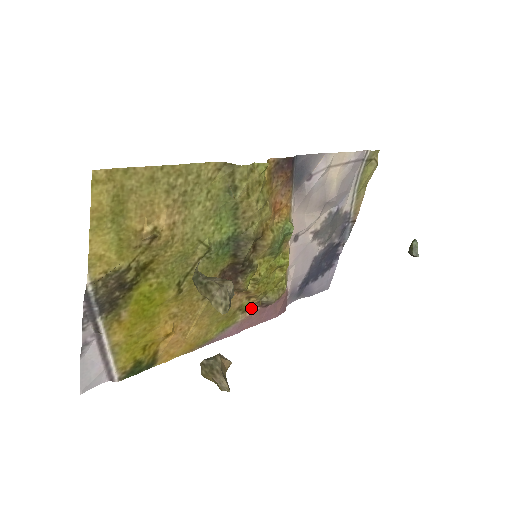
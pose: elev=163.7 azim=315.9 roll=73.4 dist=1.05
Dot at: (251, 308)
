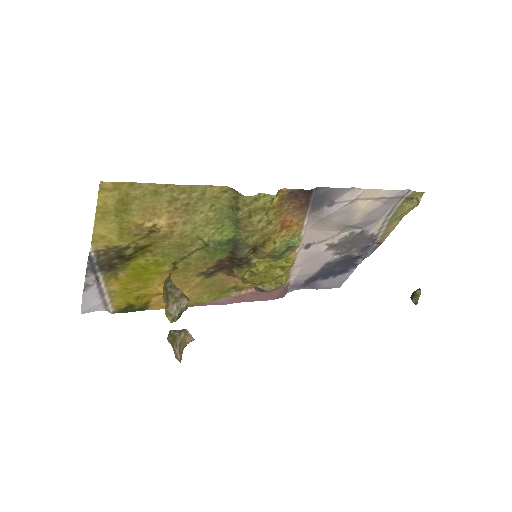
Dot at: (247, 289)
